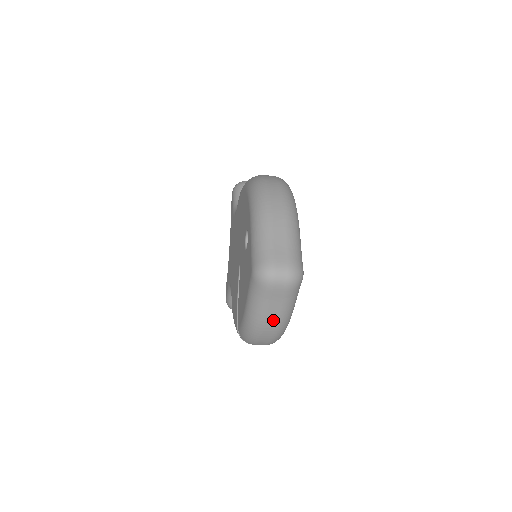
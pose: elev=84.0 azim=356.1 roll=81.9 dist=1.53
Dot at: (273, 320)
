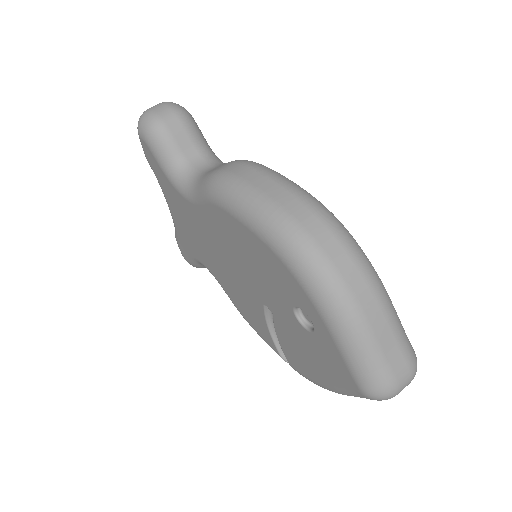
Dot at: occluded
